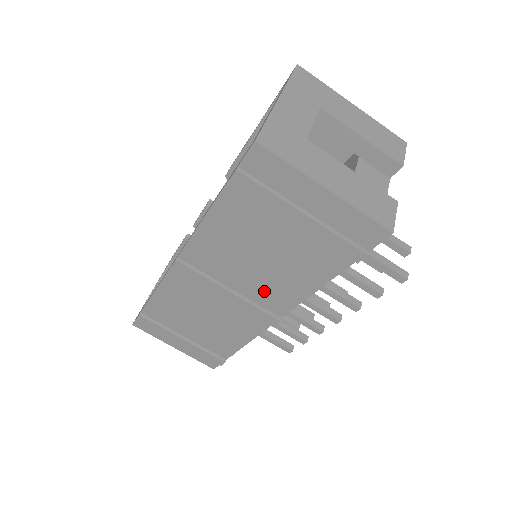
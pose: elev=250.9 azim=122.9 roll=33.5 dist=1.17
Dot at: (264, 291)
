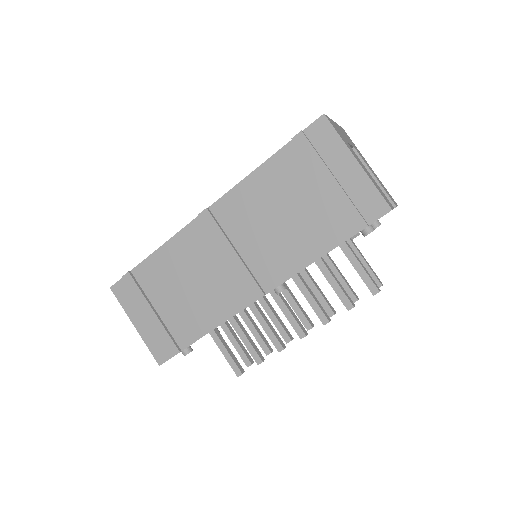
Dot at: (265, 258)
